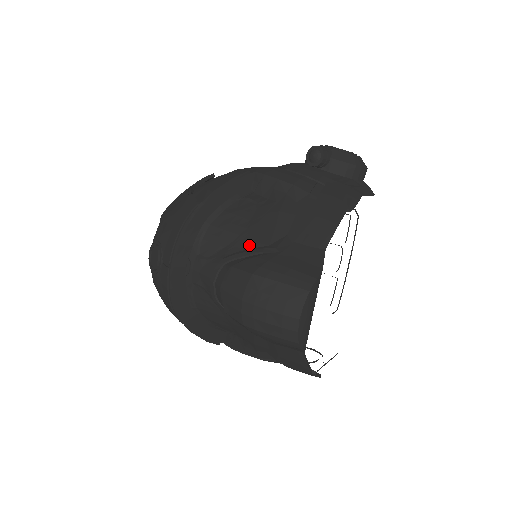
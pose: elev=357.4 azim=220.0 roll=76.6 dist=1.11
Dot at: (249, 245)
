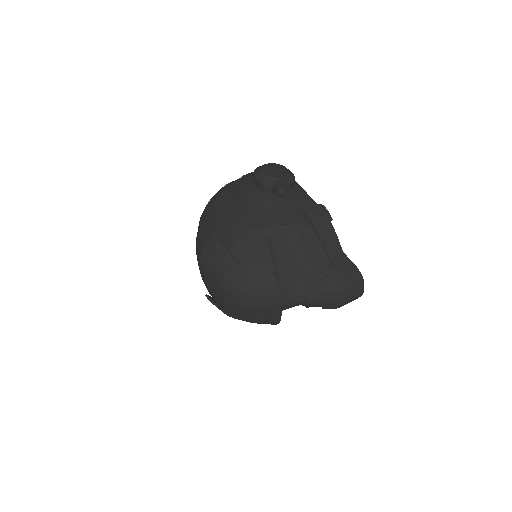
Dot at: (311, 275)
